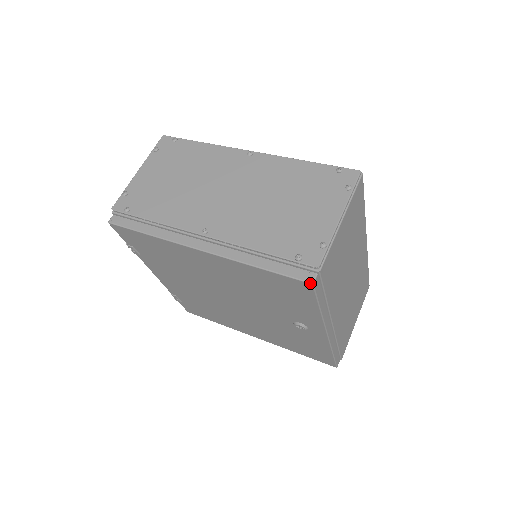
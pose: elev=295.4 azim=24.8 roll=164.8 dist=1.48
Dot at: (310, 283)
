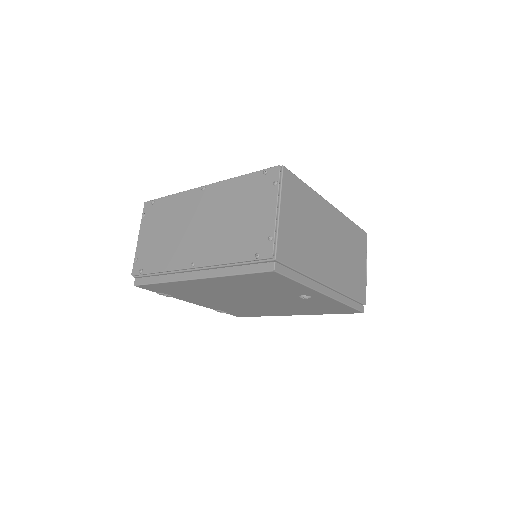
Dot at: (272, 271)
